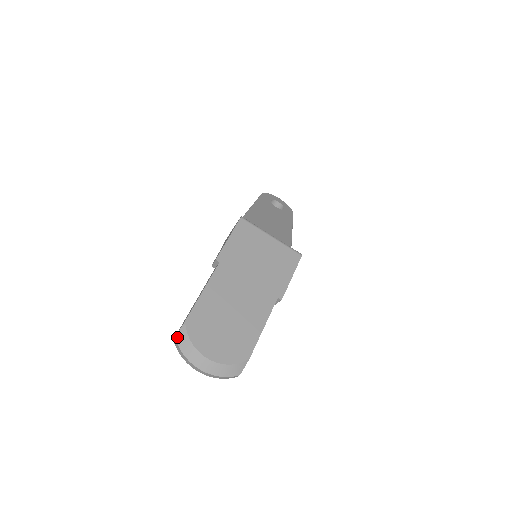
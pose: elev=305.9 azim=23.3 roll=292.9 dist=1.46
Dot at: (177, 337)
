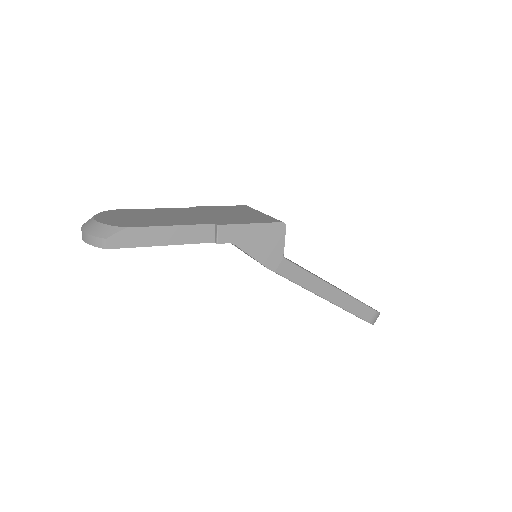
Dot at: occluded
